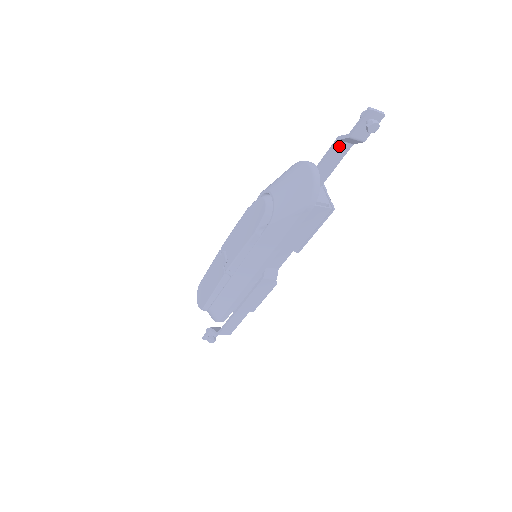
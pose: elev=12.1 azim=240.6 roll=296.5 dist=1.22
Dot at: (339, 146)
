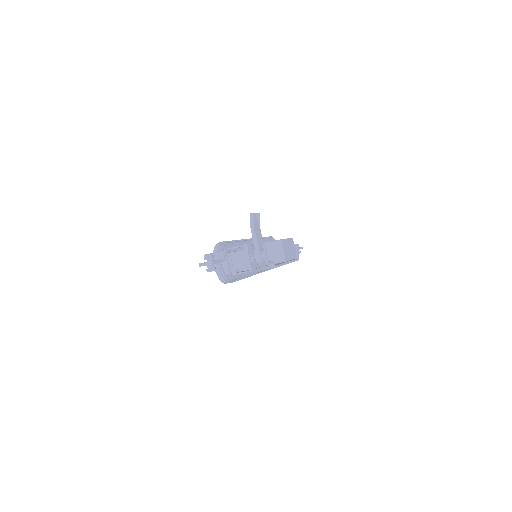
Dot at: occluded
